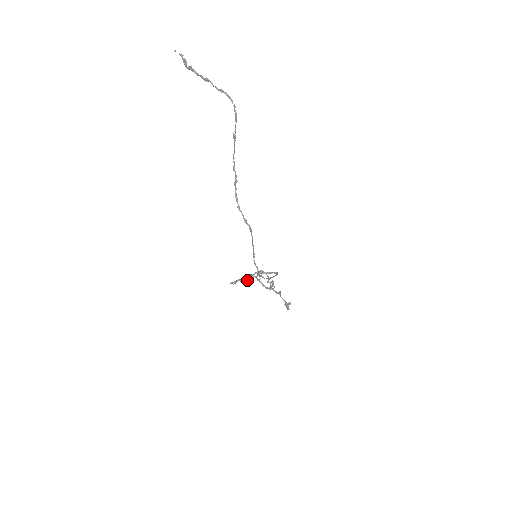
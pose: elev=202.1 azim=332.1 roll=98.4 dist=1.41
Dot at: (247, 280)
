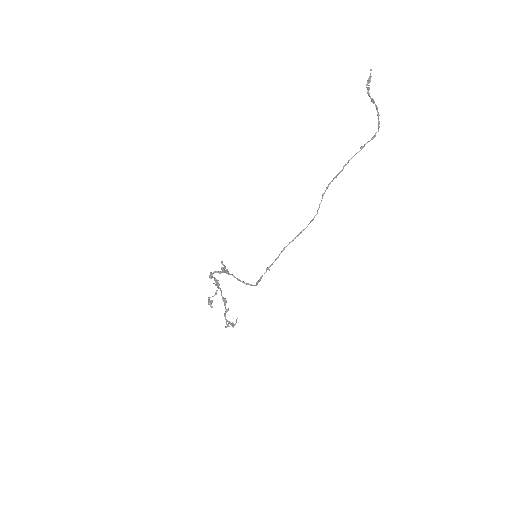
Dot at: (211, 278)
